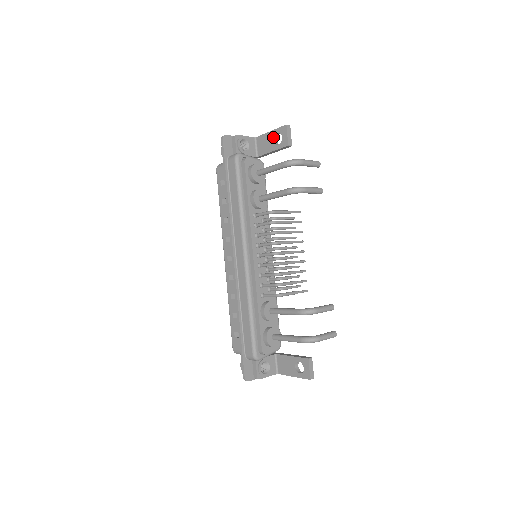
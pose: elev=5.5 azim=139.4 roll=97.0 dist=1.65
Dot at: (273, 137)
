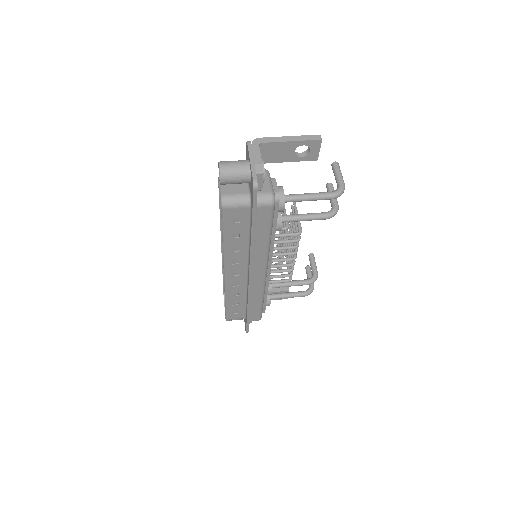
Dot at: (294, 149)
